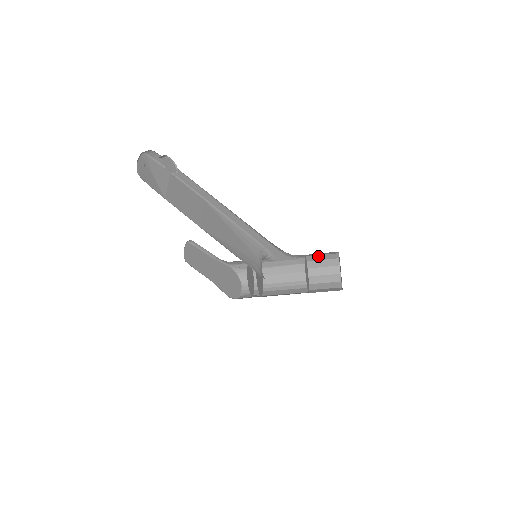
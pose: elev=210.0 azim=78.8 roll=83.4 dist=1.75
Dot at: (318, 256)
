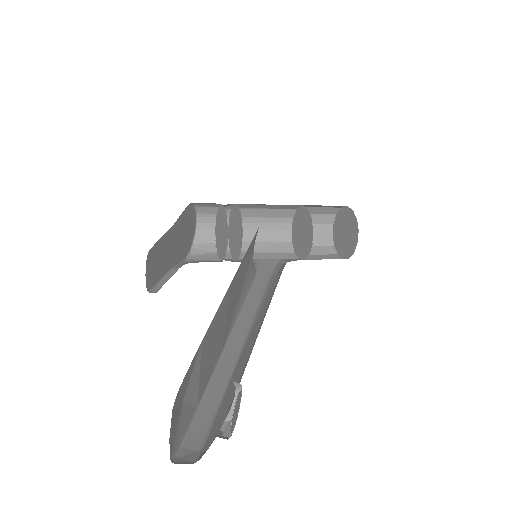
Dot at: occluded
